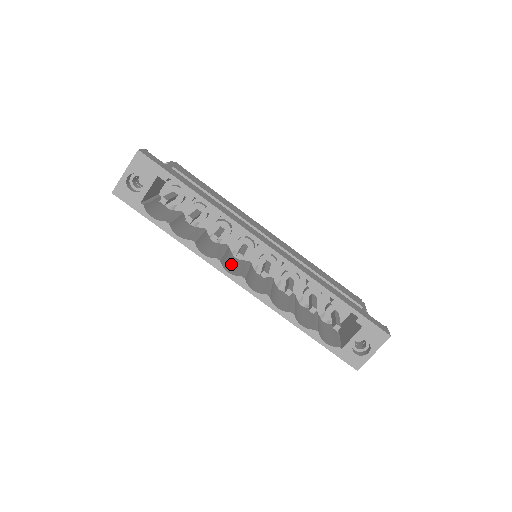
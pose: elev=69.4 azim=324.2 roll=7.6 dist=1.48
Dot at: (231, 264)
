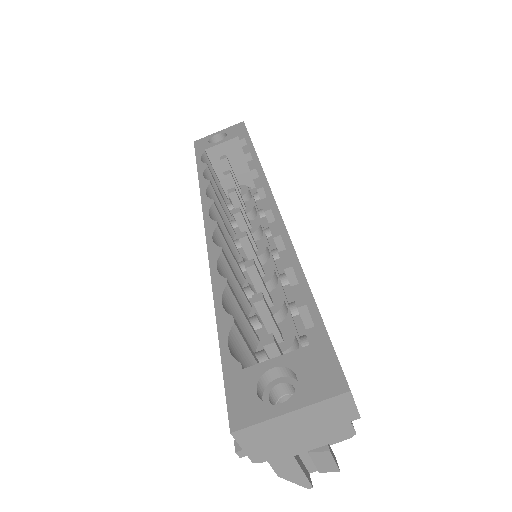
Dot at: occluded
